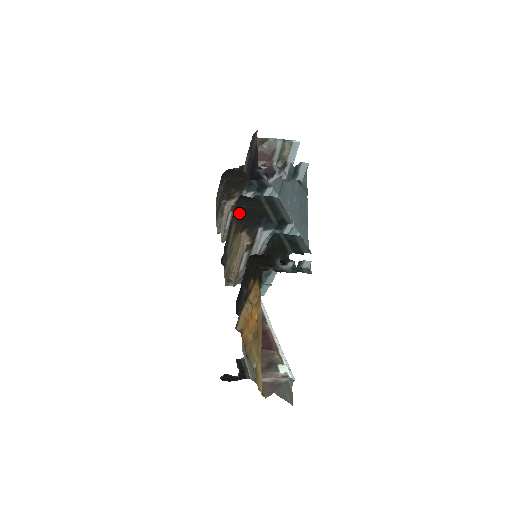
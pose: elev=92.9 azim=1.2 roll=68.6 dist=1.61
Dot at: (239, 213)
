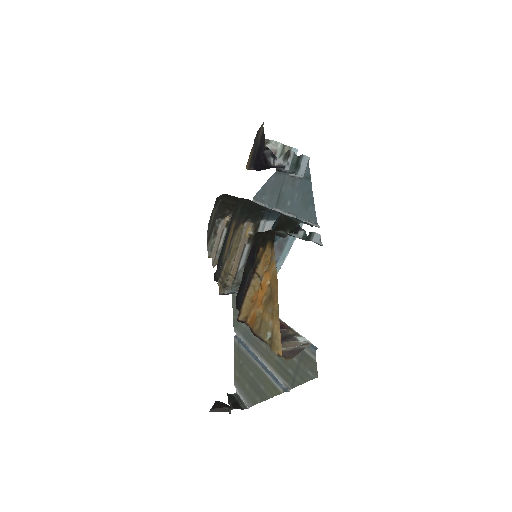
Dot at: (241, 207)
